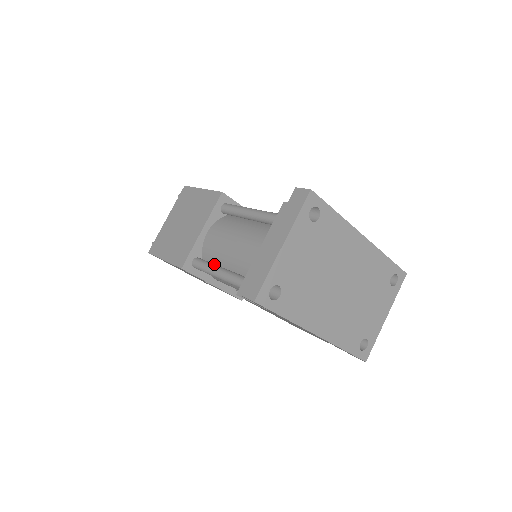
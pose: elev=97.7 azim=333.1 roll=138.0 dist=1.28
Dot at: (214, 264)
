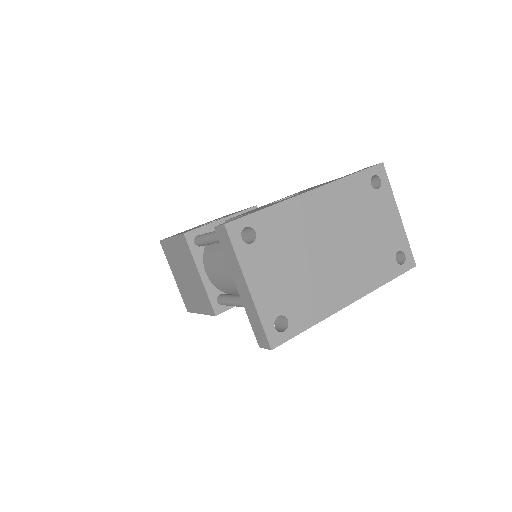
Dot at: (232, 297)
